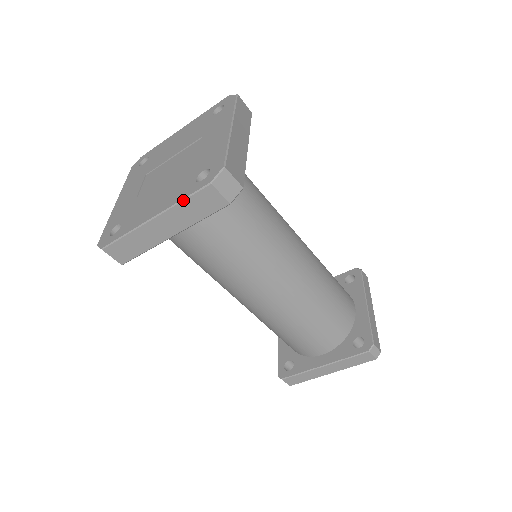
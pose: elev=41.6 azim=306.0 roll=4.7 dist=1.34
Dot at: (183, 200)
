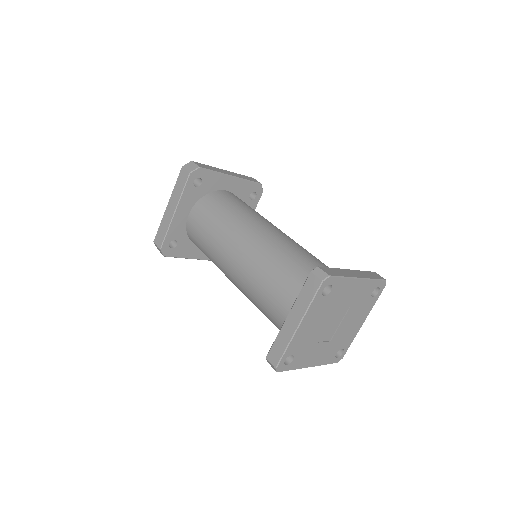
Dot at: (175, 184)
